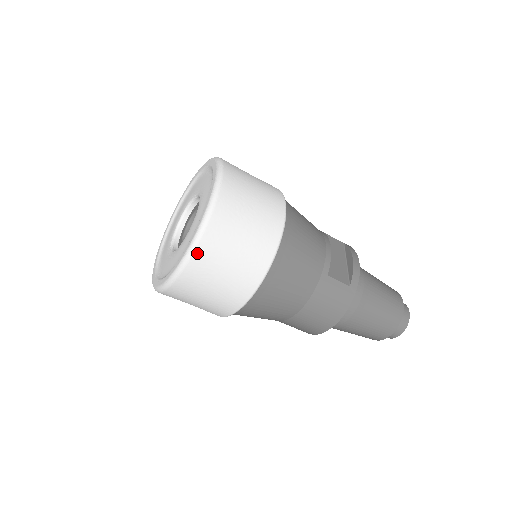
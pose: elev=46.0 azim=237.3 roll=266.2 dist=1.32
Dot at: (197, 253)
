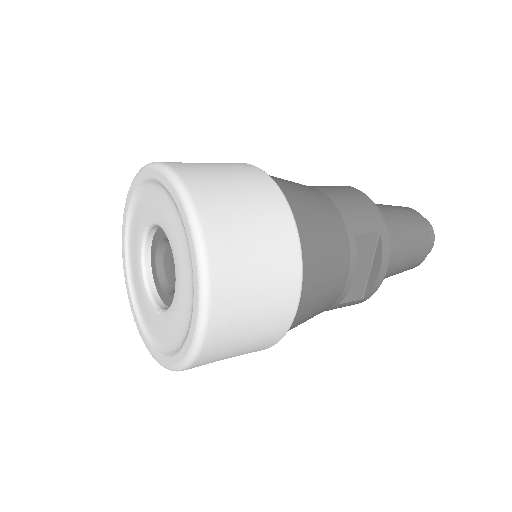
Dot at: occluded
